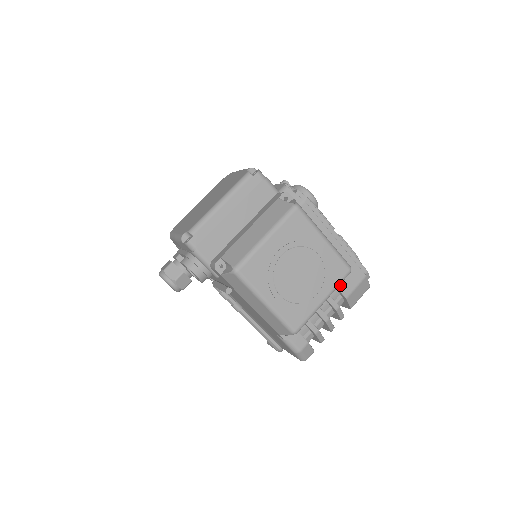
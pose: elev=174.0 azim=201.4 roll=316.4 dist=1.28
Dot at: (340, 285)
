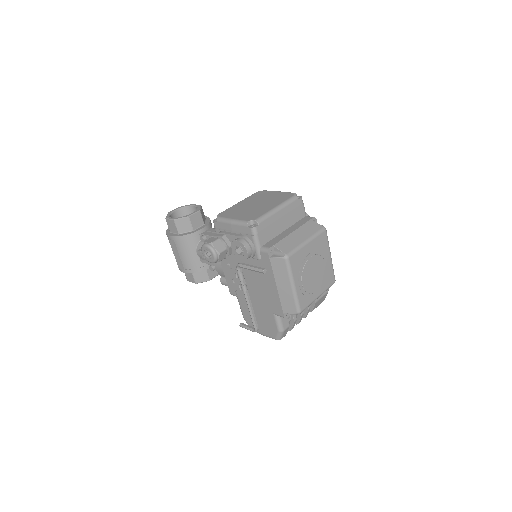
Dot at: occluded
